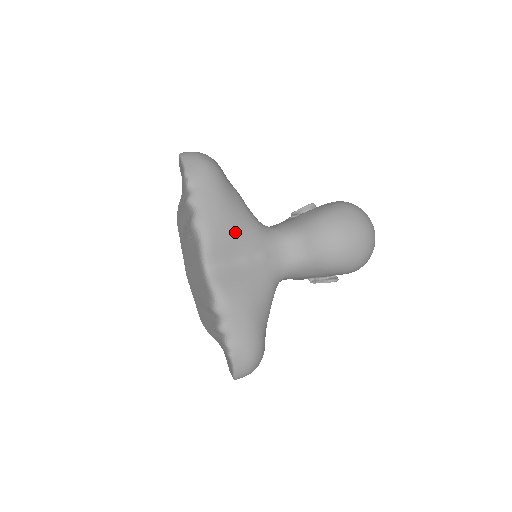
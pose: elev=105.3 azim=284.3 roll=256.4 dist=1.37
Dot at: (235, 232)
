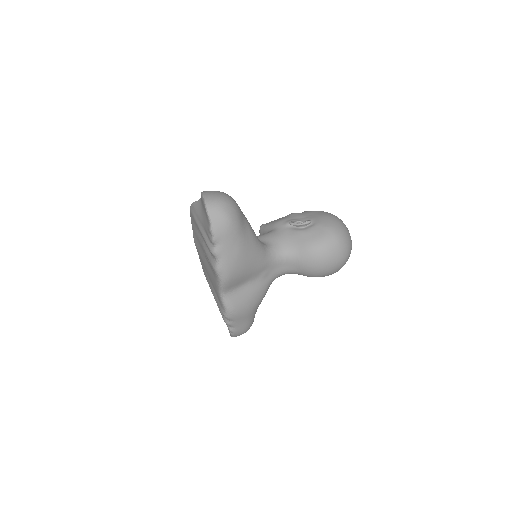
Dot at: (246, 270)
